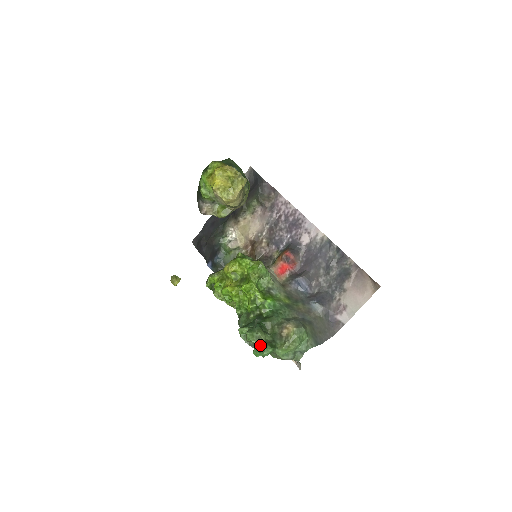
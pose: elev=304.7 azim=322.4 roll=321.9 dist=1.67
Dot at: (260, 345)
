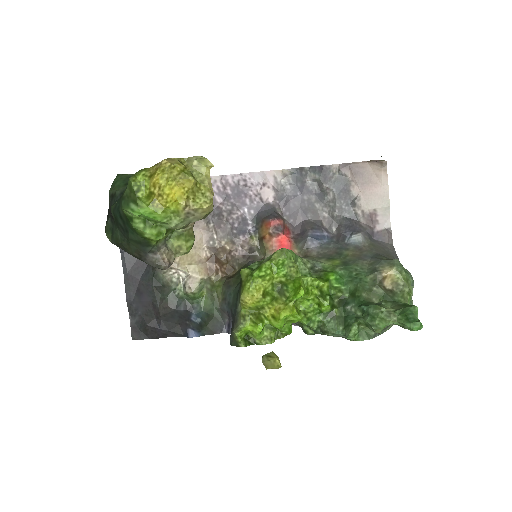
Dot at: (406, 316)
